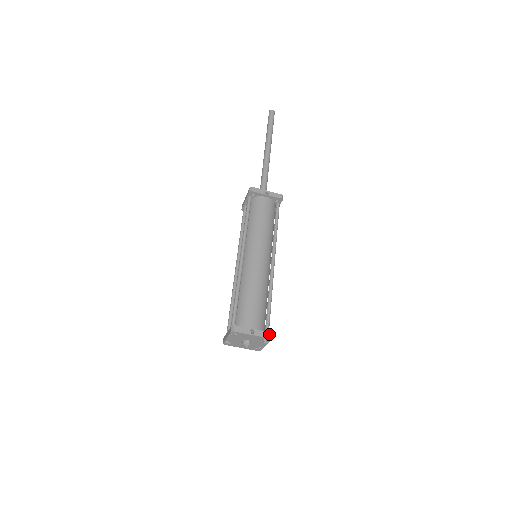
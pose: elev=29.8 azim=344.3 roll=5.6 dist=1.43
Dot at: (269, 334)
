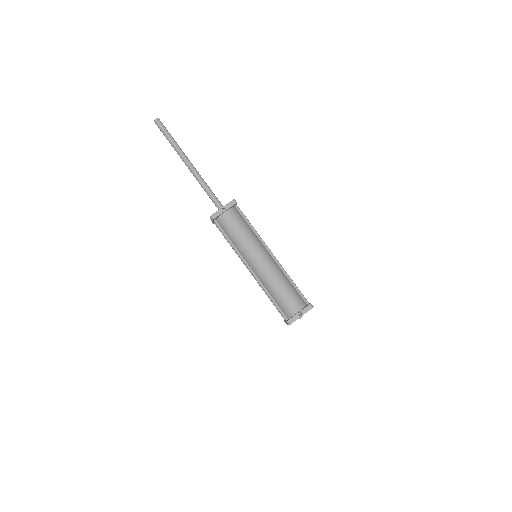
Dot at: (310, 306)
